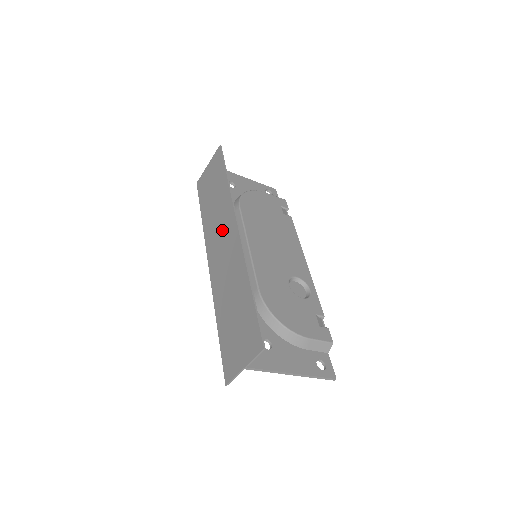
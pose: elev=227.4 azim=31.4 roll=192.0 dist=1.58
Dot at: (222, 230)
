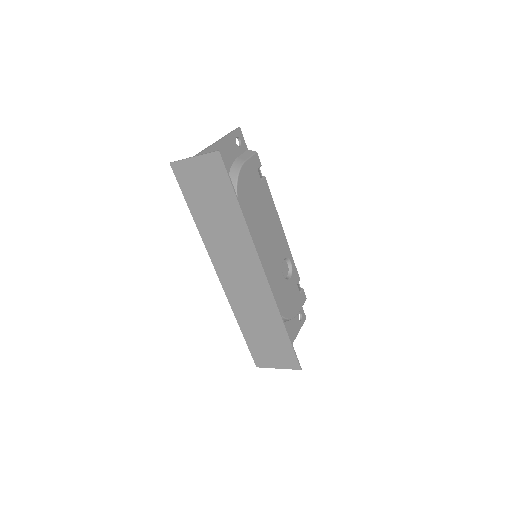
Dot at: (239, 260)
